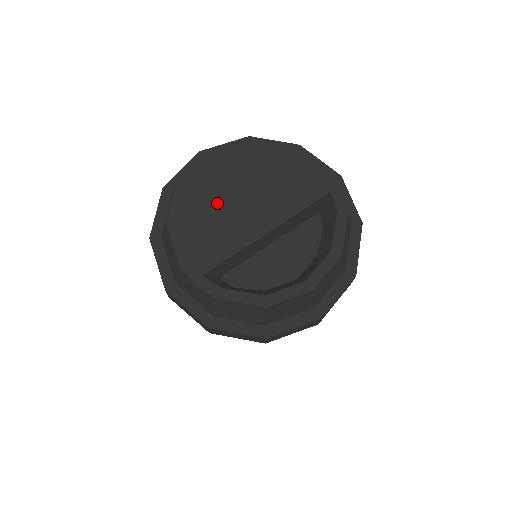
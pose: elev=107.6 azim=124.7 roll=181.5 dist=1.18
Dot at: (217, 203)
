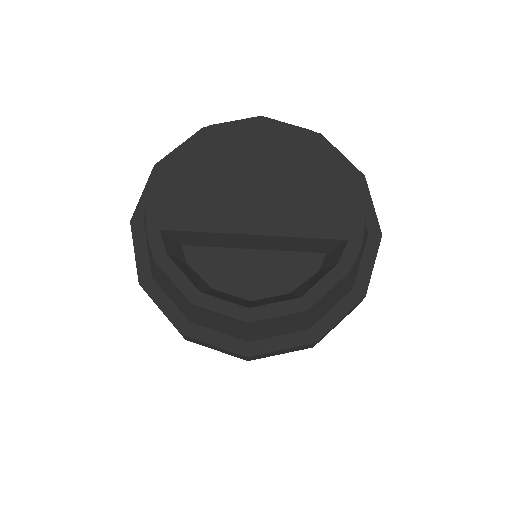
Dot at: (228, 172)
